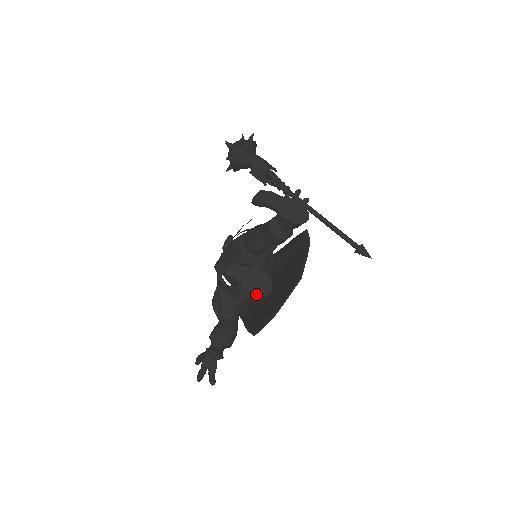
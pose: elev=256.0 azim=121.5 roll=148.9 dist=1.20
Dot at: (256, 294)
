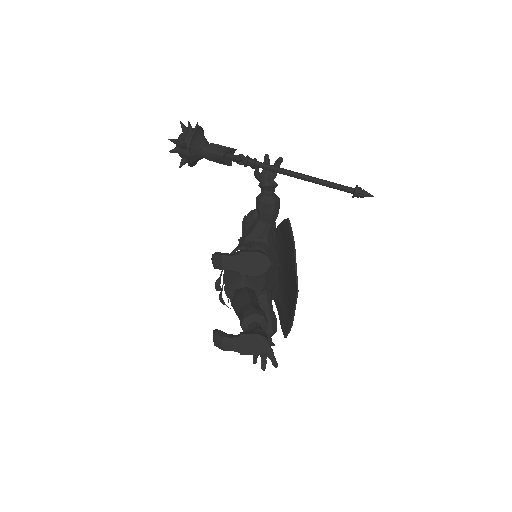
Dot at: (257, 354)
